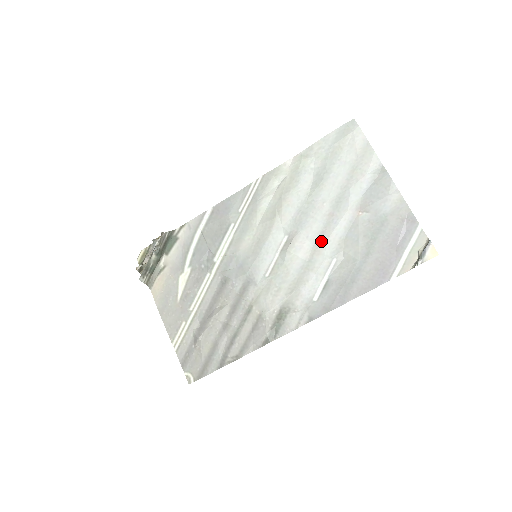
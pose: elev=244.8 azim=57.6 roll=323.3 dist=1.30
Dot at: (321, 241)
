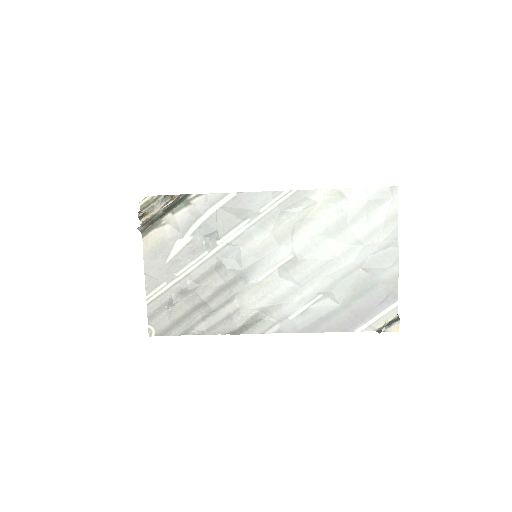
Dot at: (318, 275)
